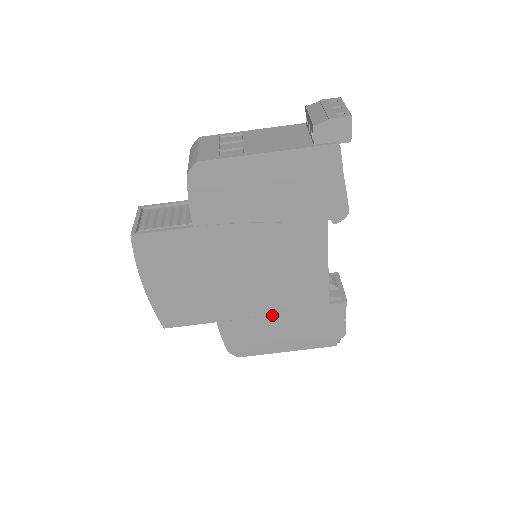
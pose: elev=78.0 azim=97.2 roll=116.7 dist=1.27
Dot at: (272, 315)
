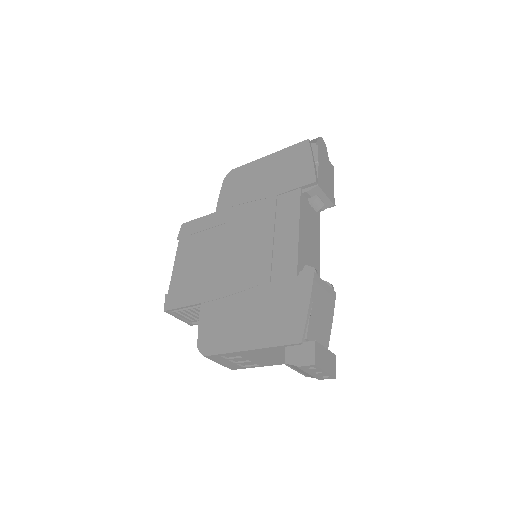
Dot at: occluded
